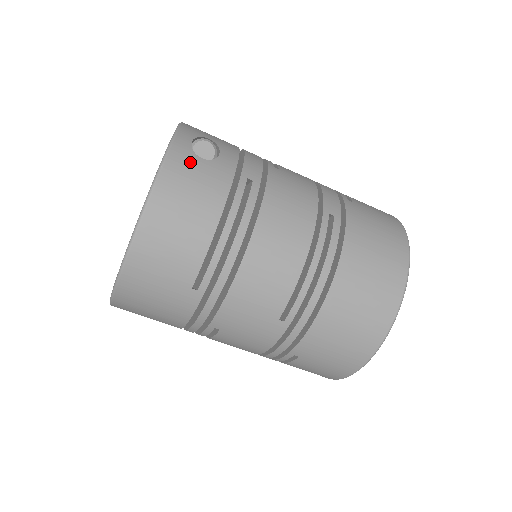
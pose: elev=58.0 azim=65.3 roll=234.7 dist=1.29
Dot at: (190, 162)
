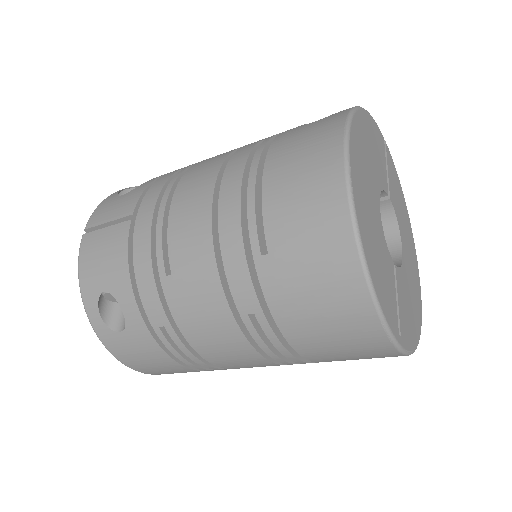
Dot at: (119, 342)
